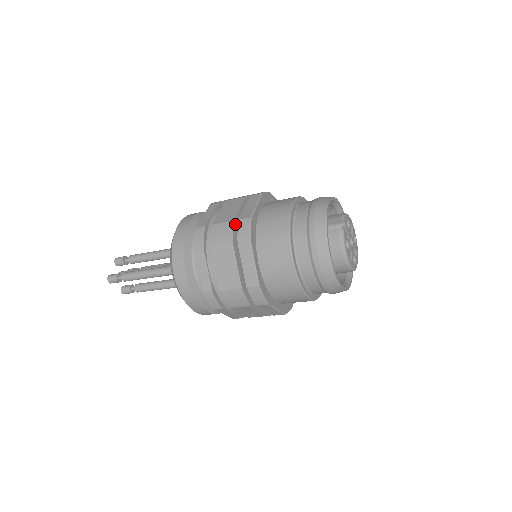
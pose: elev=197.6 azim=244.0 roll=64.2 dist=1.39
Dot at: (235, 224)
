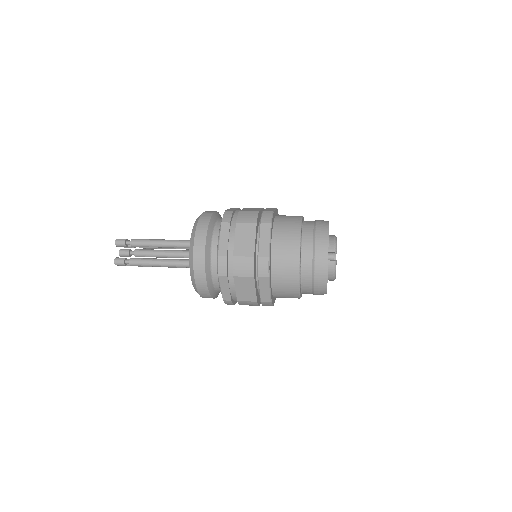
Dot at: (254, 259)
